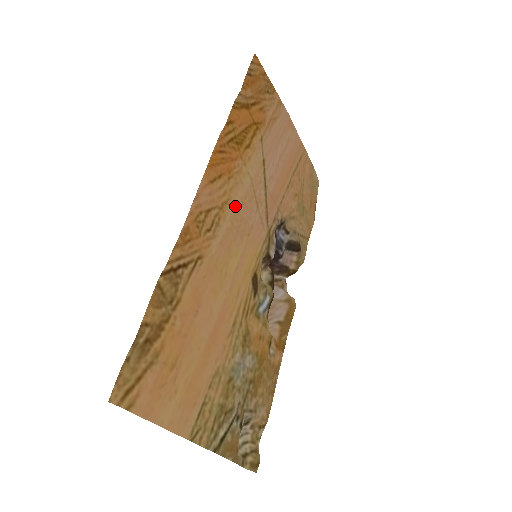
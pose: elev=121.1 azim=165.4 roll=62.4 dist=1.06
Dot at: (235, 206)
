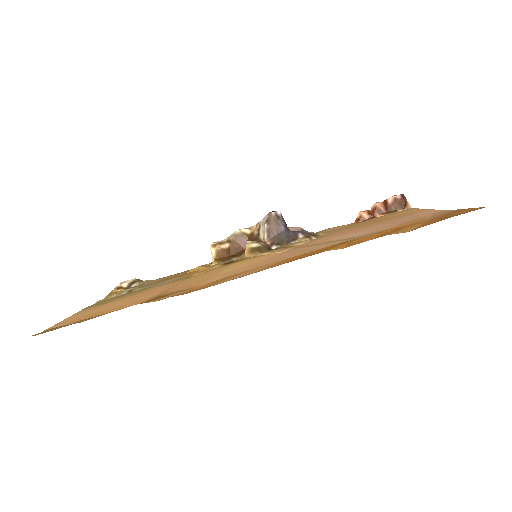
Dot at: occluded
